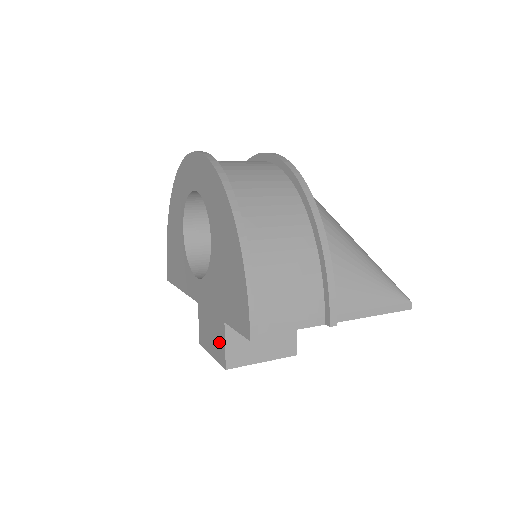
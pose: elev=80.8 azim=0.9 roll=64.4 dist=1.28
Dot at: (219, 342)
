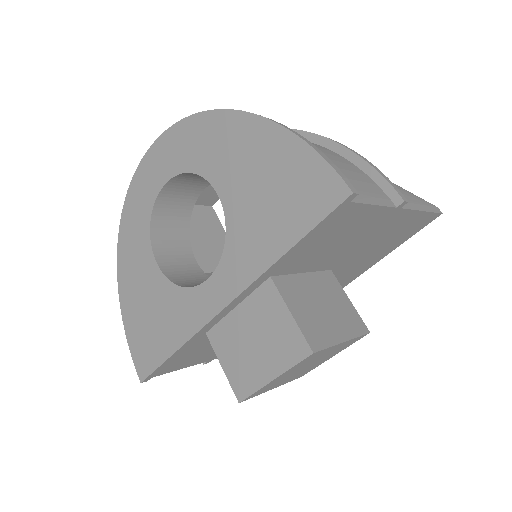
Dot at: (280, 333)
